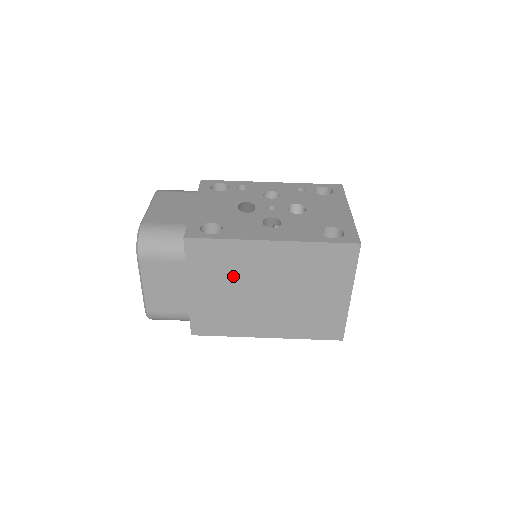
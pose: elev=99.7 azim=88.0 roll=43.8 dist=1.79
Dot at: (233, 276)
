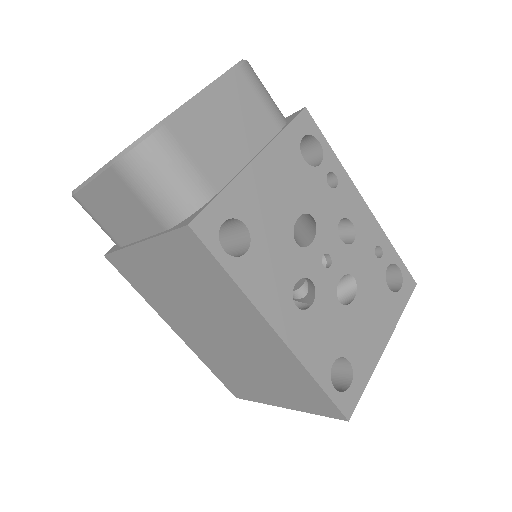
Dot at: (200, 293)
